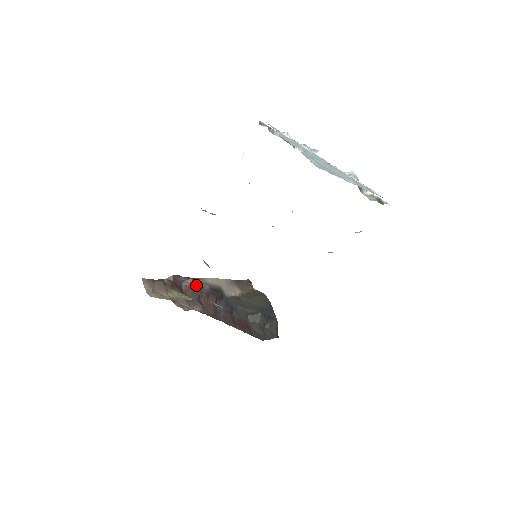
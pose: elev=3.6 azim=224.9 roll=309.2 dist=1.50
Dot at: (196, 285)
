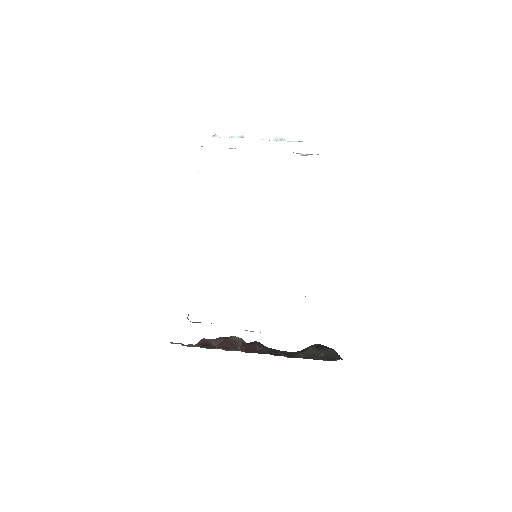
Dot at: (228, 339)
